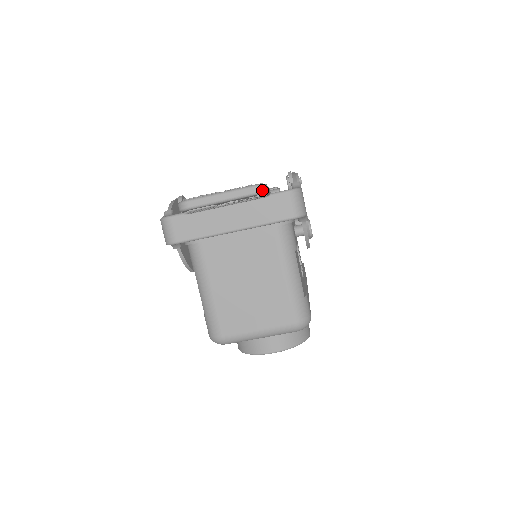
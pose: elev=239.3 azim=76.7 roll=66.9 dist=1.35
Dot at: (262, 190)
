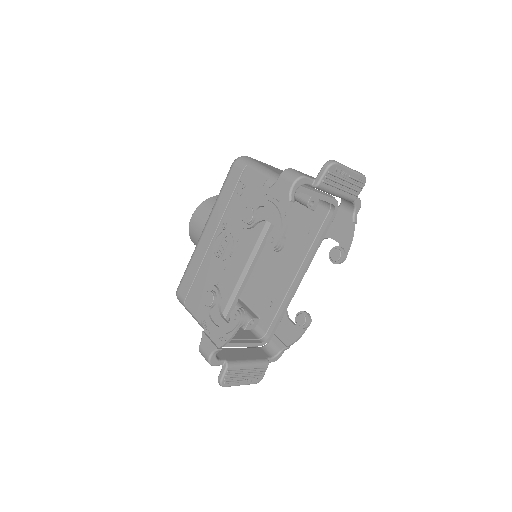
Dot at: occluded
